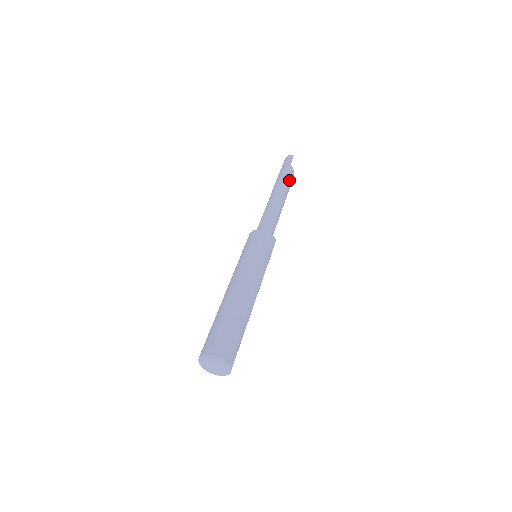
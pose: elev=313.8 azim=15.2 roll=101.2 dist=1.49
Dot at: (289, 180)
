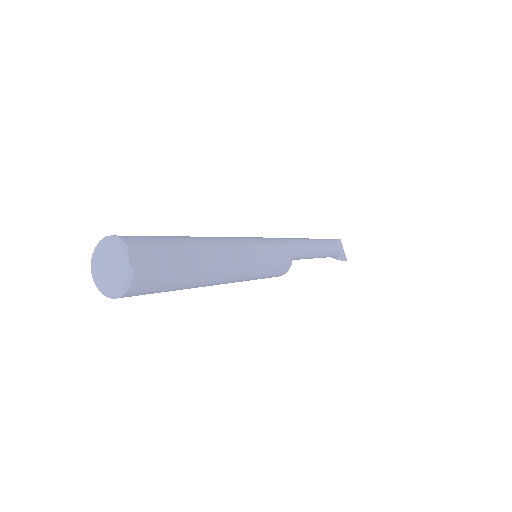
Dot at: (327, 239)
